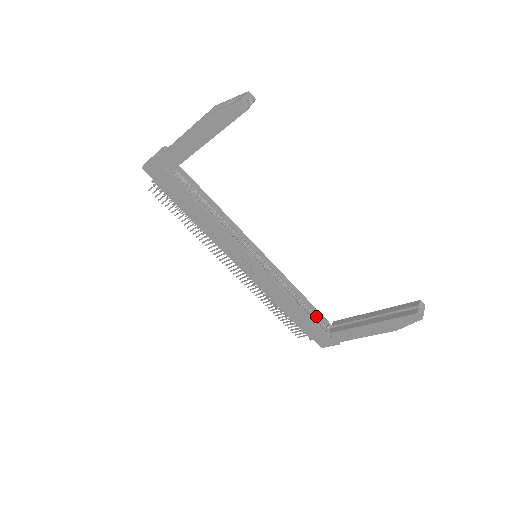
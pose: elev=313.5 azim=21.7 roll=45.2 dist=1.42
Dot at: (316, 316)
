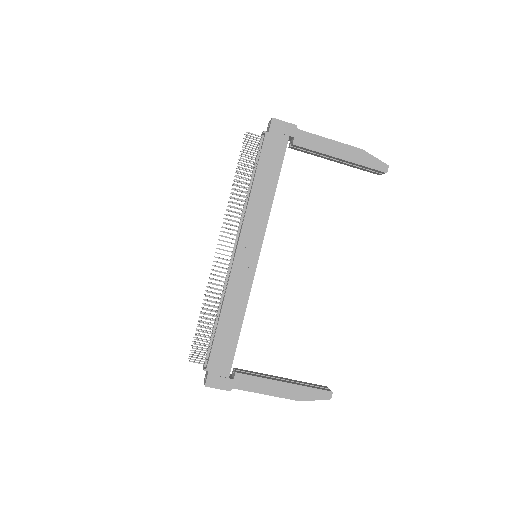
Dot at: occluded
